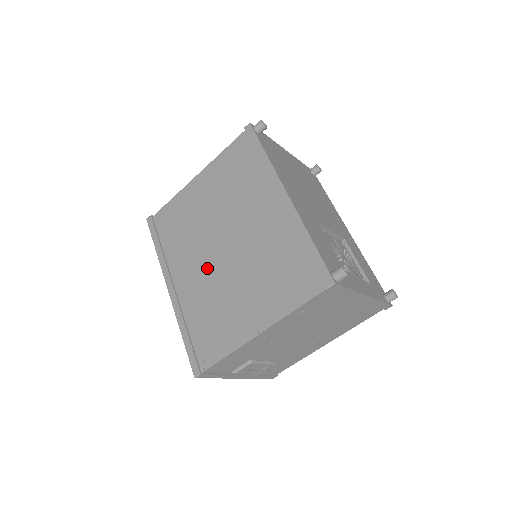
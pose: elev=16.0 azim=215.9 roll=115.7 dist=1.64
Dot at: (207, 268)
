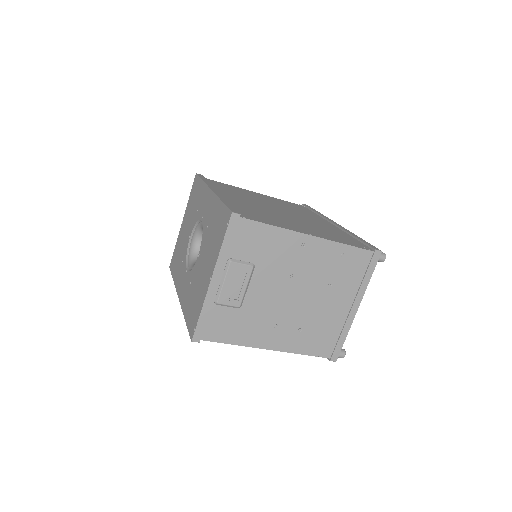
Dot at: (257, 205)
